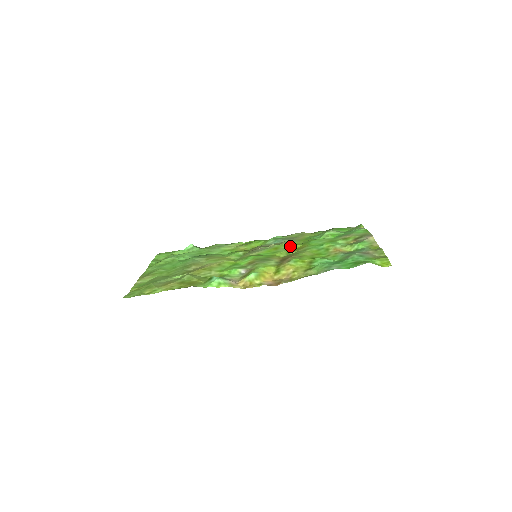
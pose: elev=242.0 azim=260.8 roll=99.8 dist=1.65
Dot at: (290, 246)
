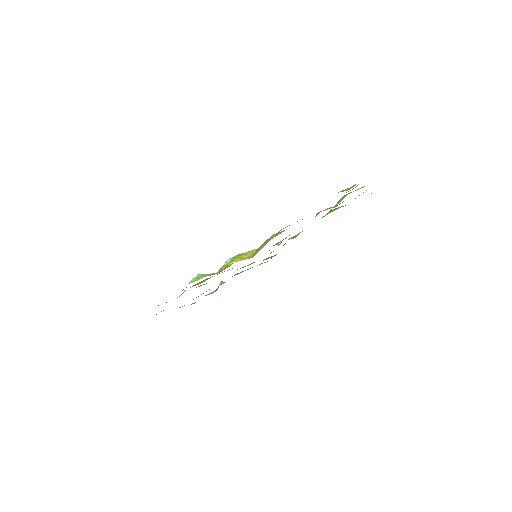
Dot at: (293, 237)
